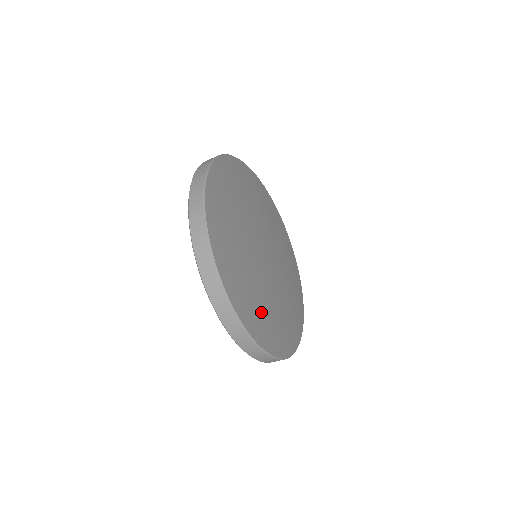
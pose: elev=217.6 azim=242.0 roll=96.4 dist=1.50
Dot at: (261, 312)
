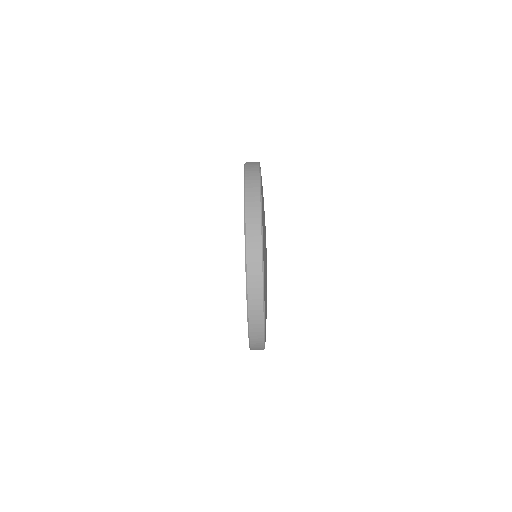
Dot at: occluded
